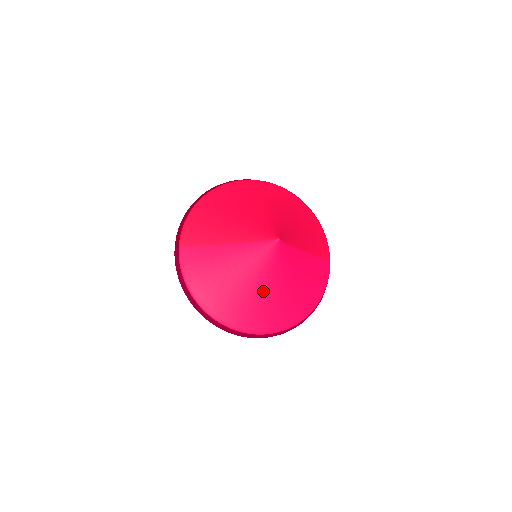
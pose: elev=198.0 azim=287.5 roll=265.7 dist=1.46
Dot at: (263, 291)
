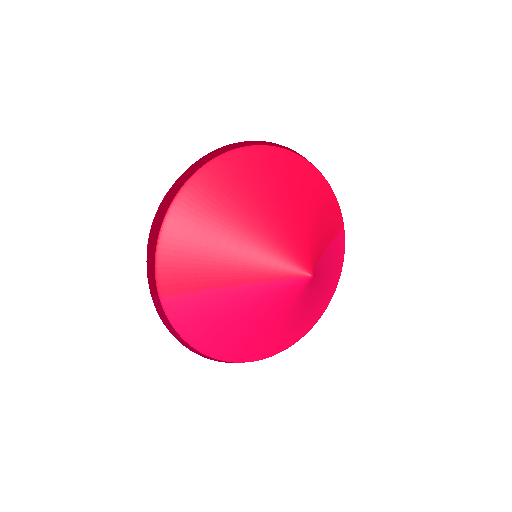
Dot at: (288, 320)
